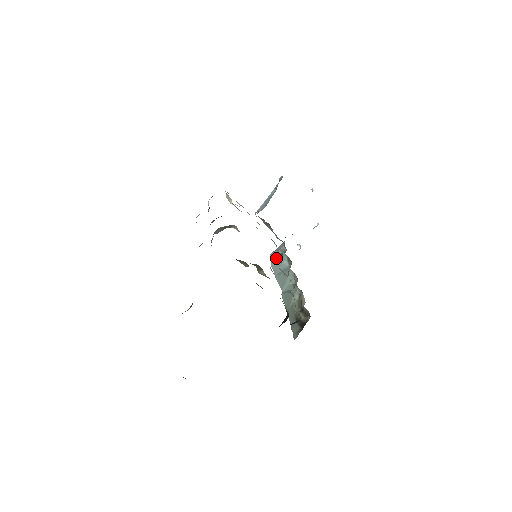
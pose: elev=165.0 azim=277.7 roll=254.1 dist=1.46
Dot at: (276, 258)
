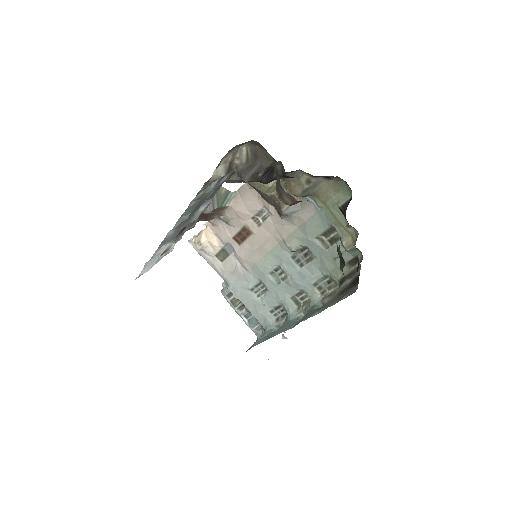
Dot at: occluded
